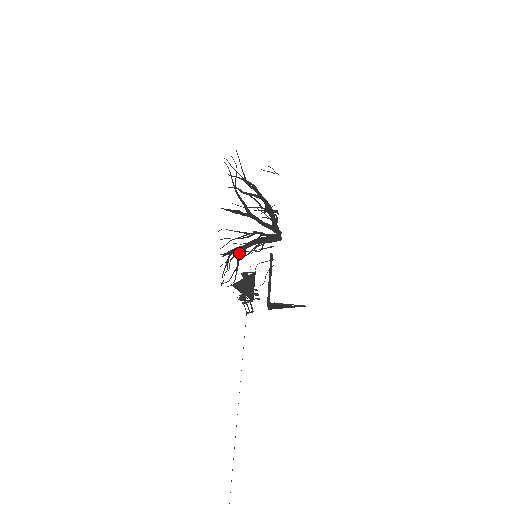
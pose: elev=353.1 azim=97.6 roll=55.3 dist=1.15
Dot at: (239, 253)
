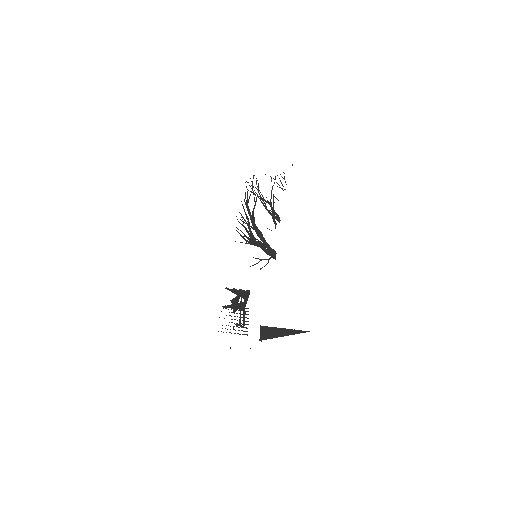
Dot at: (258, 196)
